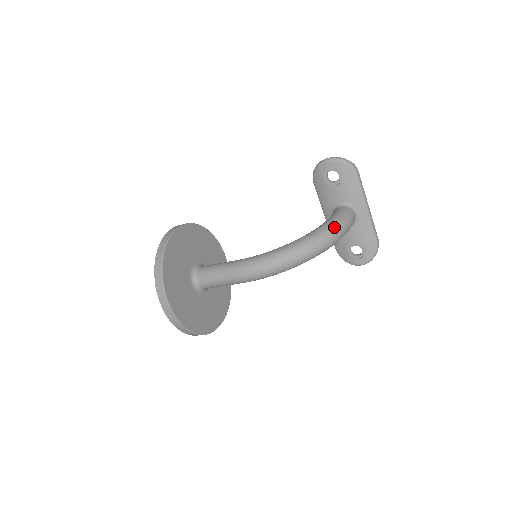
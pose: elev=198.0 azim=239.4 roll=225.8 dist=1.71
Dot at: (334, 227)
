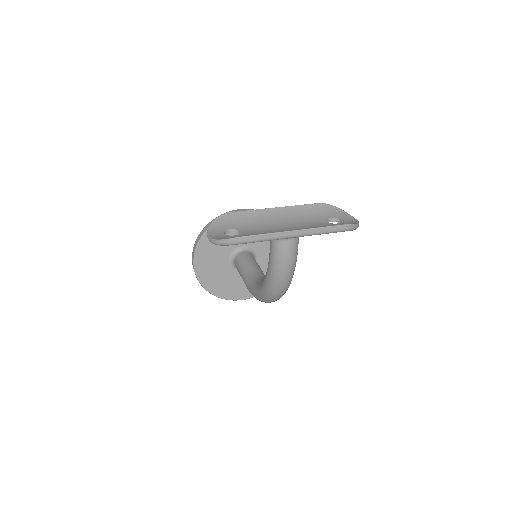
Dot at: (275, 282)
